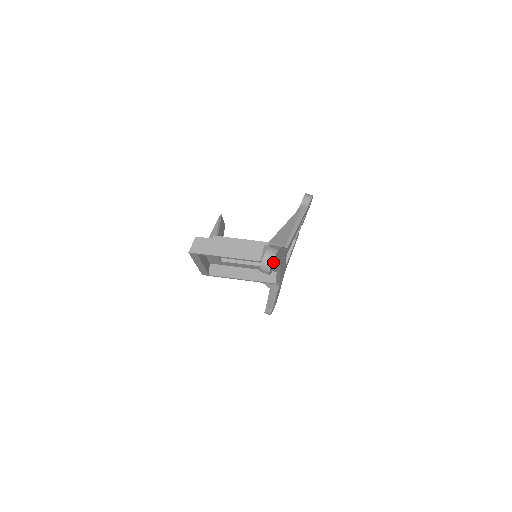
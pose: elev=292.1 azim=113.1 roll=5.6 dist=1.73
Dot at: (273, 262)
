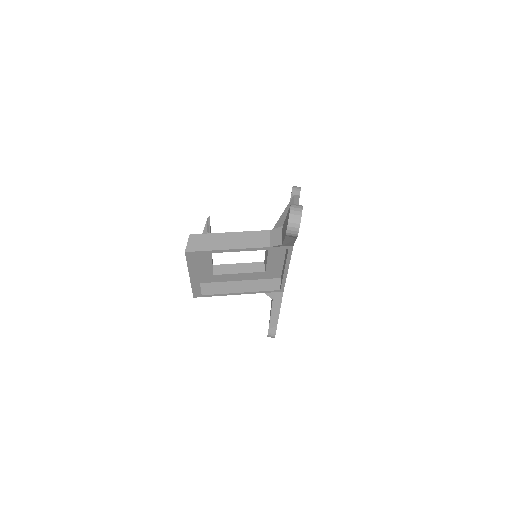
Dot at: occluded
